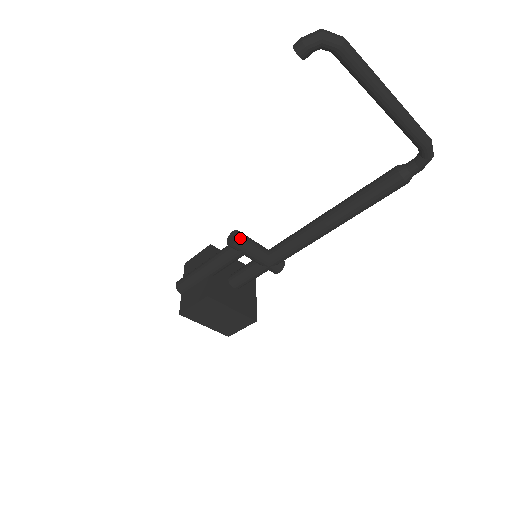
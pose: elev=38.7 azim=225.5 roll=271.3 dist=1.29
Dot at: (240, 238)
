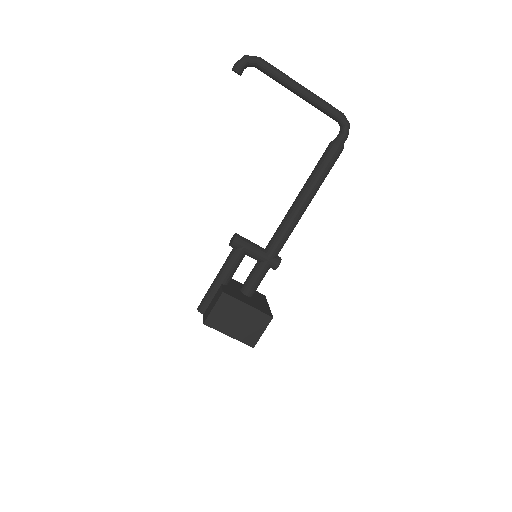
Dot at: (238, 236)
